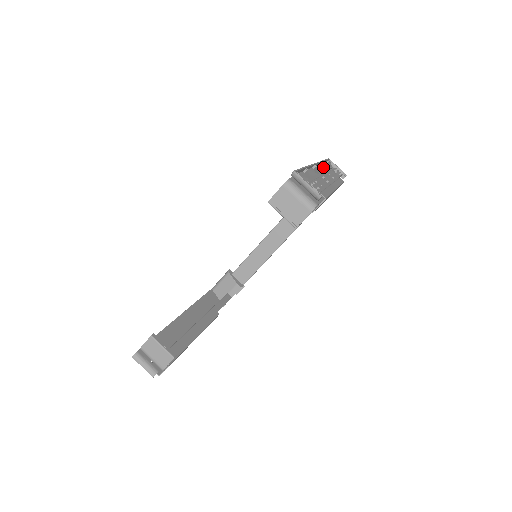
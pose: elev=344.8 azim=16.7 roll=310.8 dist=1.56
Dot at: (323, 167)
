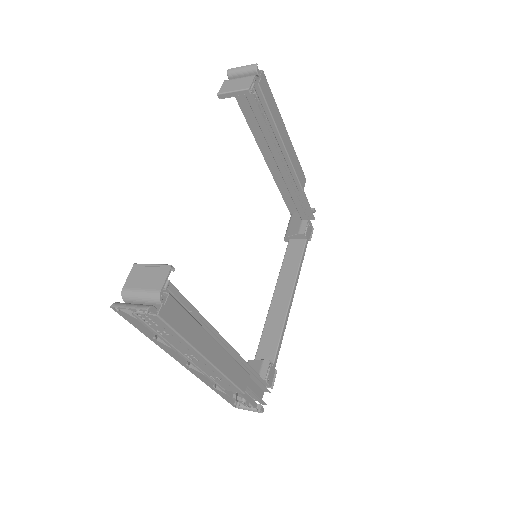
Dot at: occluded
